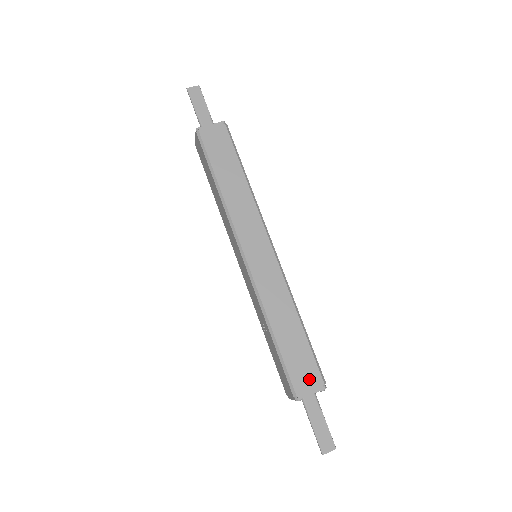
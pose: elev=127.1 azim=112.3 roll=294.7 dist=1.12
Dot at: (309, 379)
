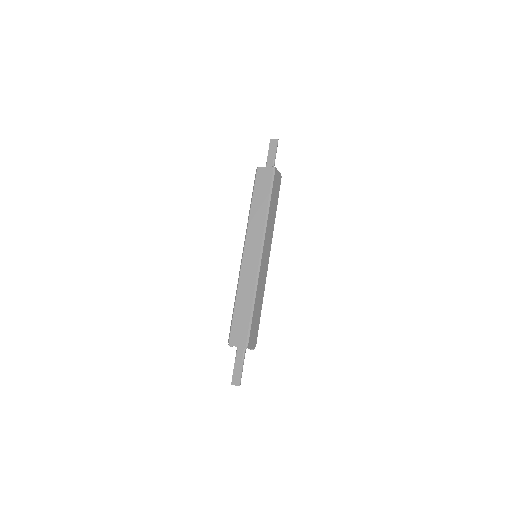
Dot at: (240, 338)
